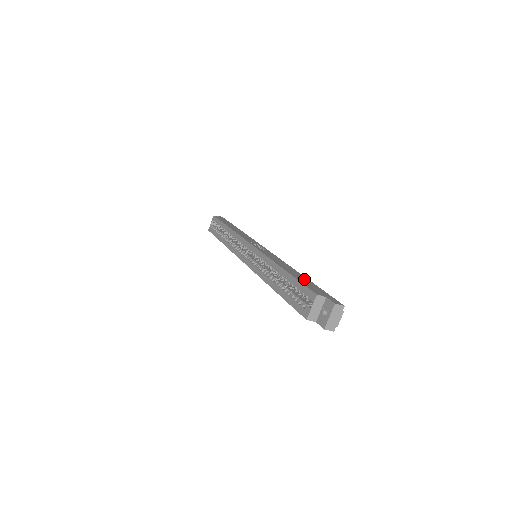
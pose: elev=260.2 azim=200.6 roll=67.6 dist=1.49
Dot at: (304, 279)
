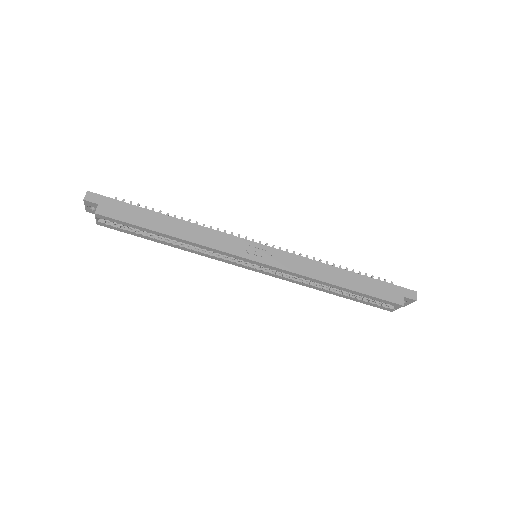
Dot at: (364, 282)
